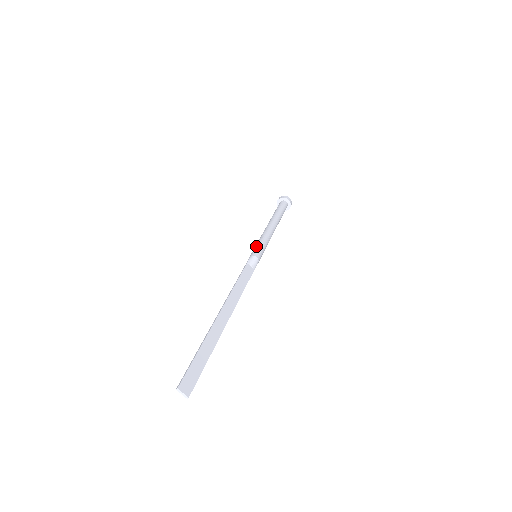
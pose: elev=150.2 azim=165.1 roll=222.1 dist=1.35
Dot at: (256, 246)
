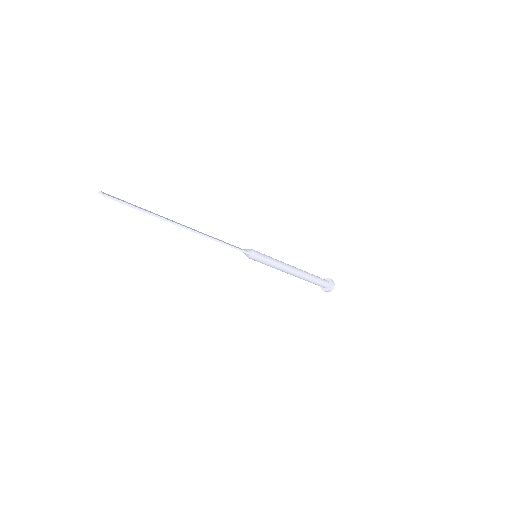
Dot at: occluded
